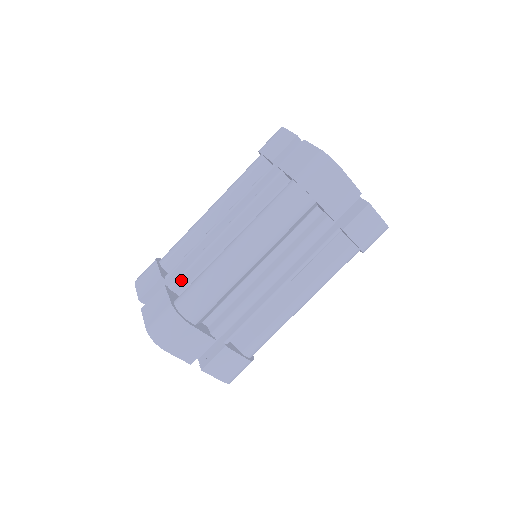
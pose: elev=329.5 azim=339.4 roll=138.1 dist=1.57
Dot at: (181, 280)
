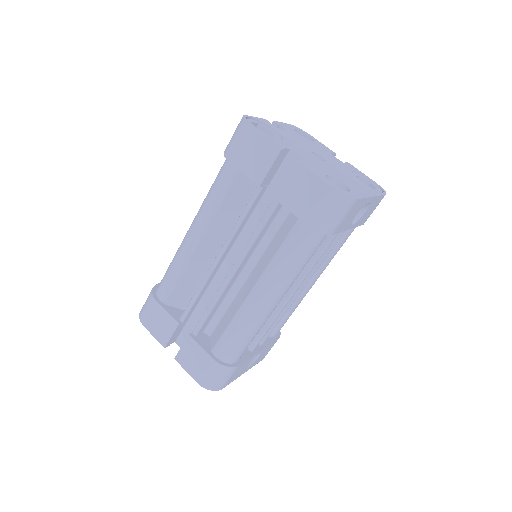
Dot at: occluded
